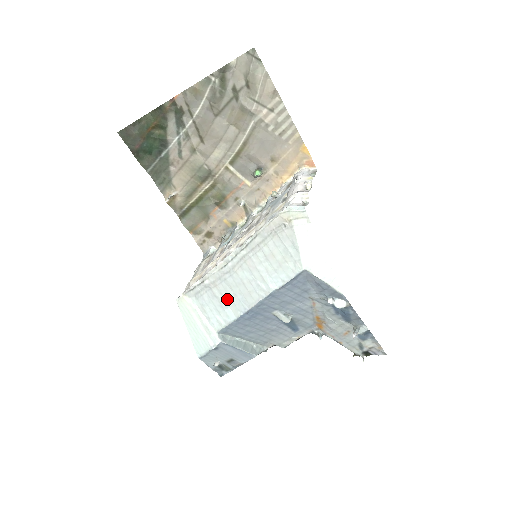
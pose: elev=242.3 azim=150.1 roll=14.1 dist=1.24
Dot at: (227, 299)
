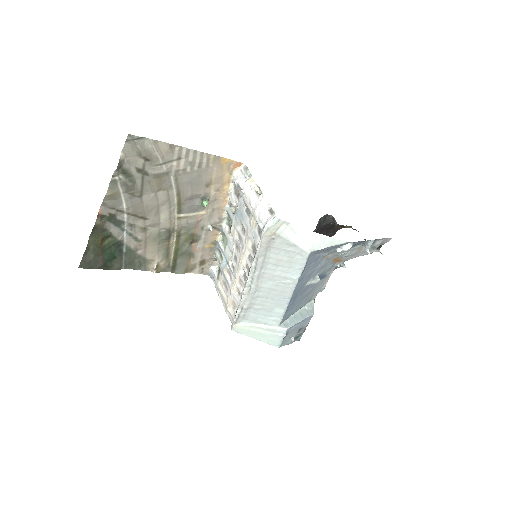
Dot at: (269, 305)
